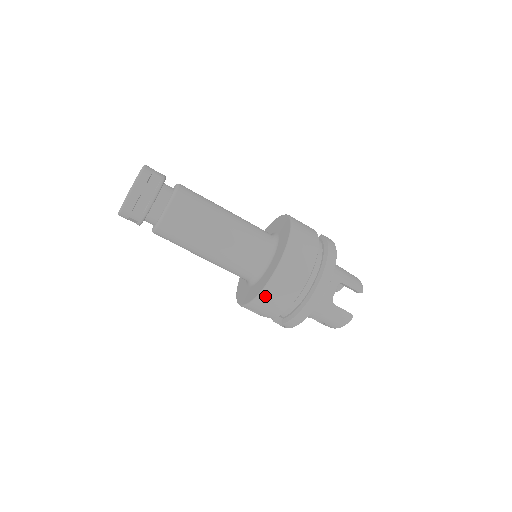
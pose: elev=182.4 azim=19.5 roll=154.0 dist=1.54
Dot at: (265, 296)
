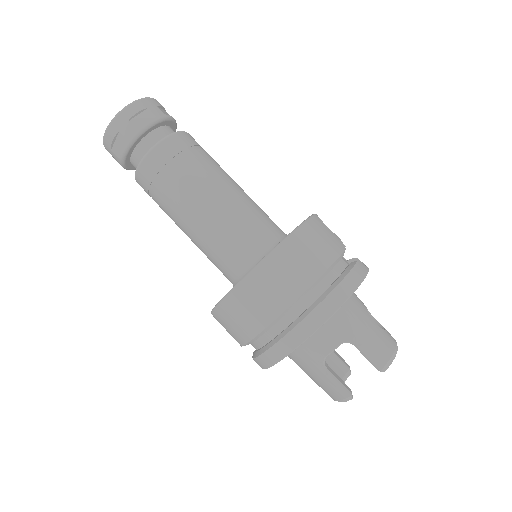
Dot at: (221, 313)
